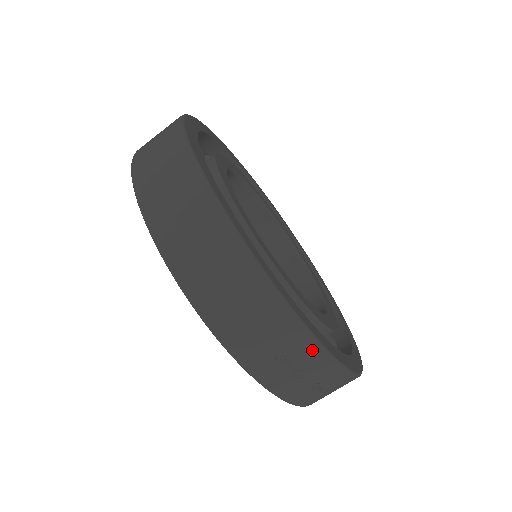
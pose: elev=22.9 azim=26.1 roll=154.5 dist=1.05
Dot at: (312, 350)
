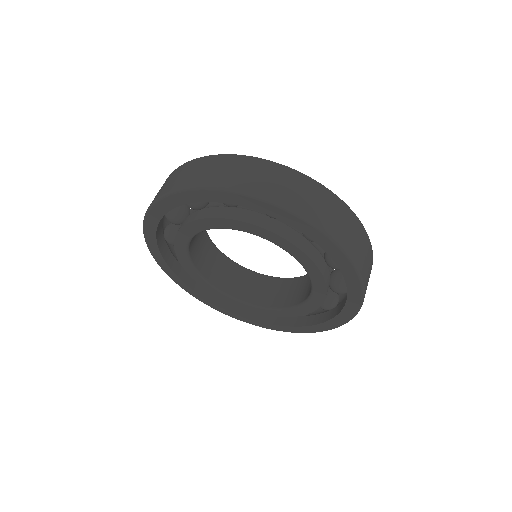
Dot at: (372, 261)
